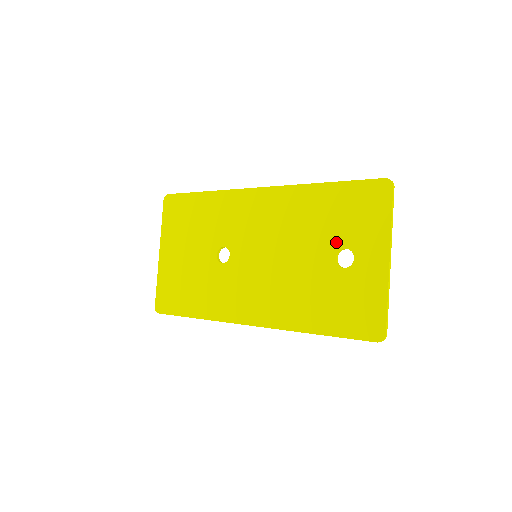
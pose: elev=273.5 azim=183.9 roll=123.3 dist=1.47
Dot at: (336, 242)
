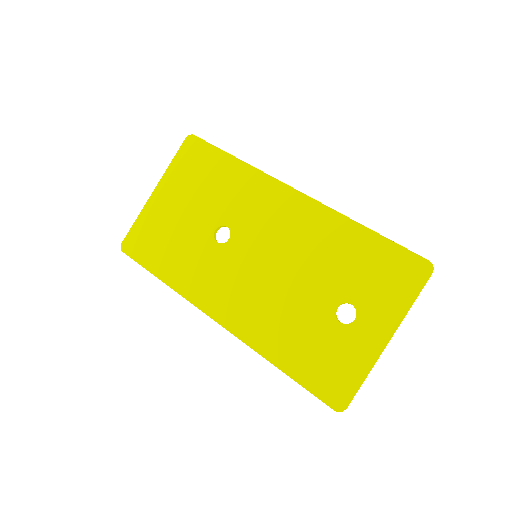
Dot at: (346, 292)
